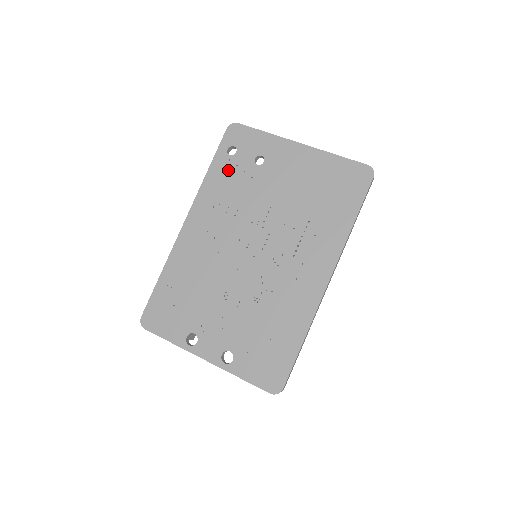
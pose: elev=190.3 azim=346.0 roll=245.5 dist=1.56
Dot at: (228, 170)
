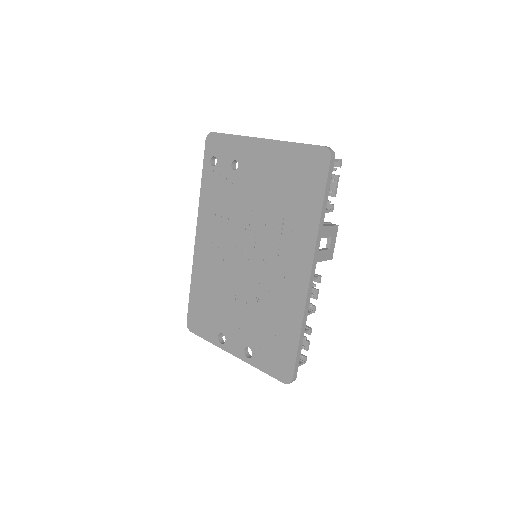
Dot at: (214, 181)
